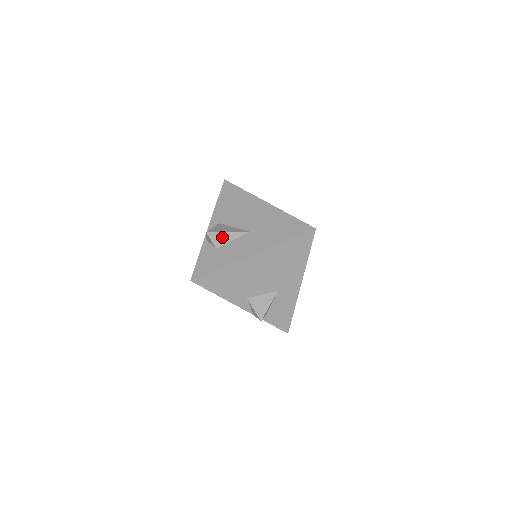
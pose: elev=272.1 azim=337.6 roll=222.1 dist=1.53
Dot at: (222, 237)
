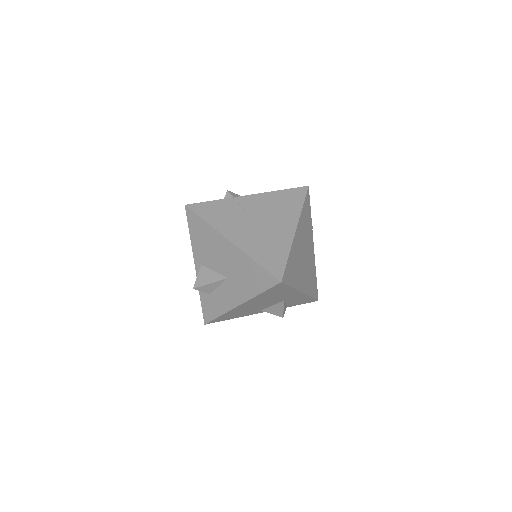
Dot at: (208, 287)
